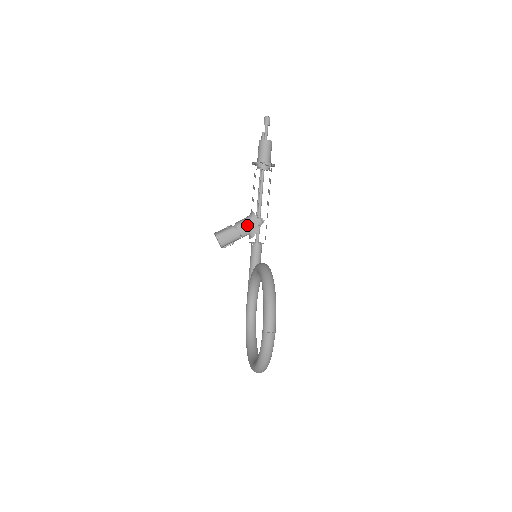
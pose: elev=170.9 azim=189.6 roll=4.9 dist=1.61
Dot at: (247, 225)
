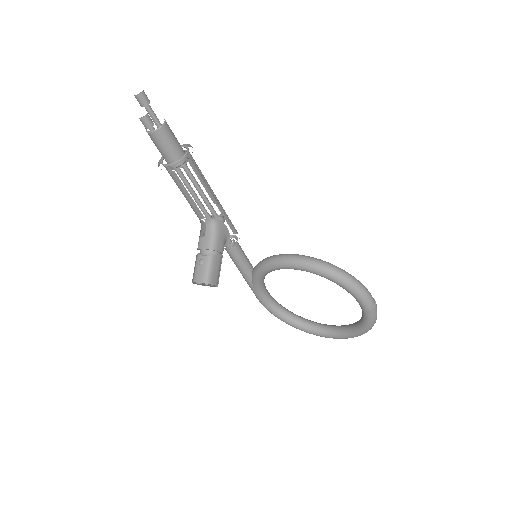
Dot at: (219, 238)
